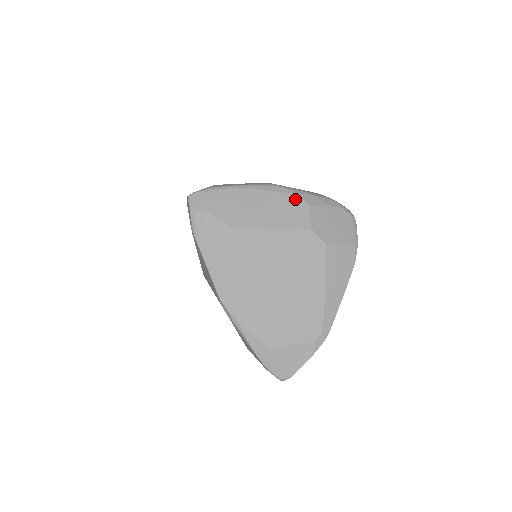
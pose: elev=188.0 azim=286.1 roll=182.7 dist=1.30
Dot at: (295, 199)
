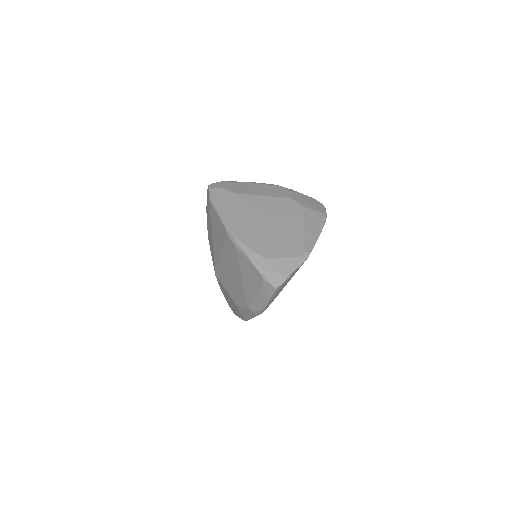
Dot at: (280, 188)
